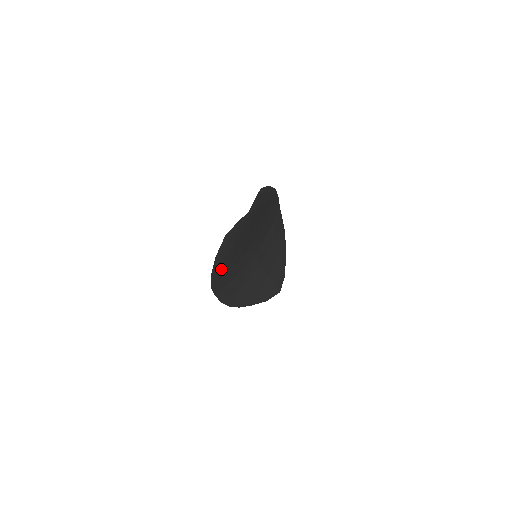
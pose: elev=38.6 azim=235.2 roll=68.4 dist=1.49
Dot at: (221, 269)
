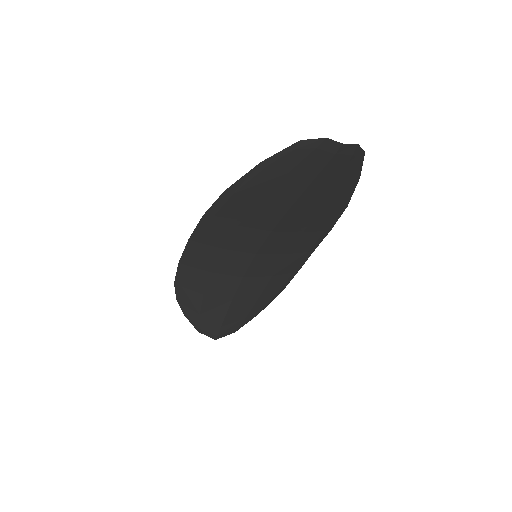
Dot at: (238, 200)
